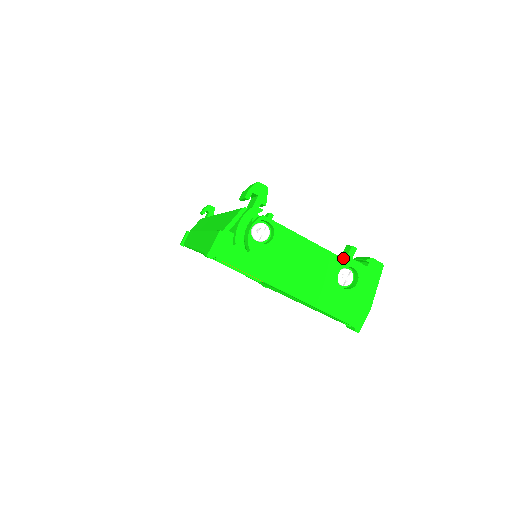
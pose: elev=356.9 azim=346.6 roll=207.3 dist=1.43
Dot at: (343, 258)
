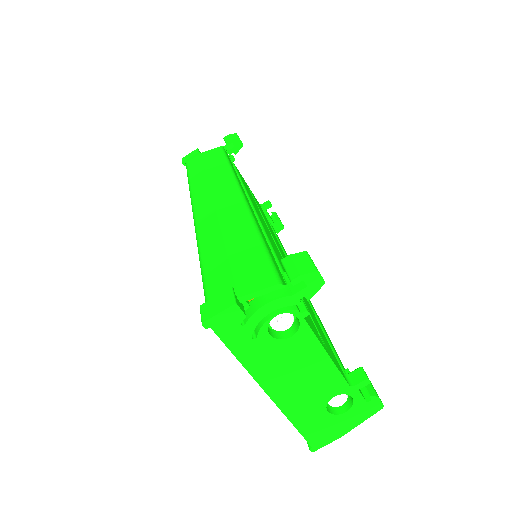
Dot at: (350, 385)
